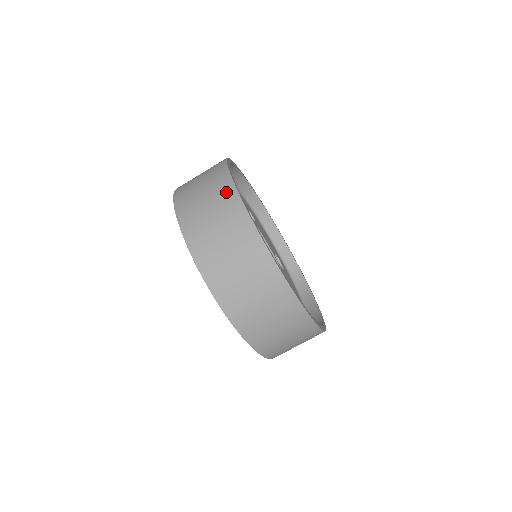
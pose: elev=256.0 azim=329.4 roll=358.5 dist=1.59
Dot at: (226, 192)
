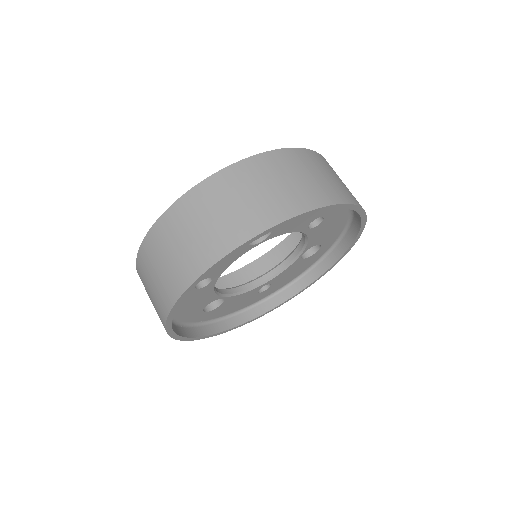
Dot at: (182, 277)
